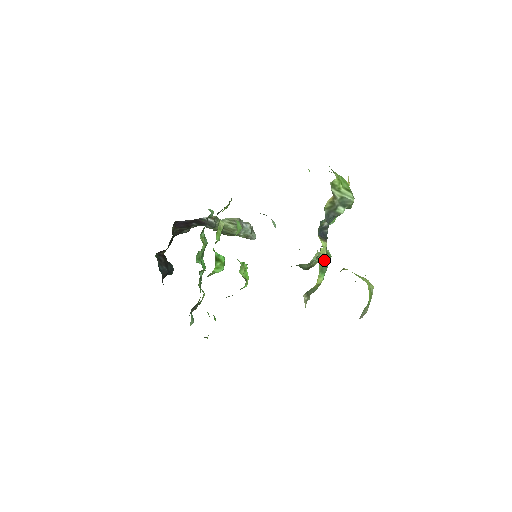
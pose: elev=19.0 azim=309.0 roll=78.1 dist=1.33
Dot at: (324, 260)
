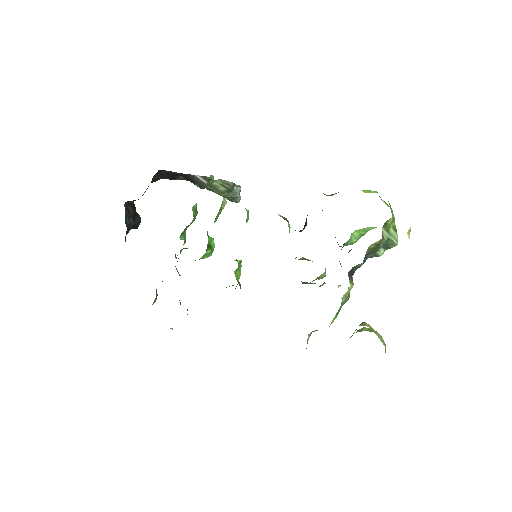
Dot at: (343, 302)
